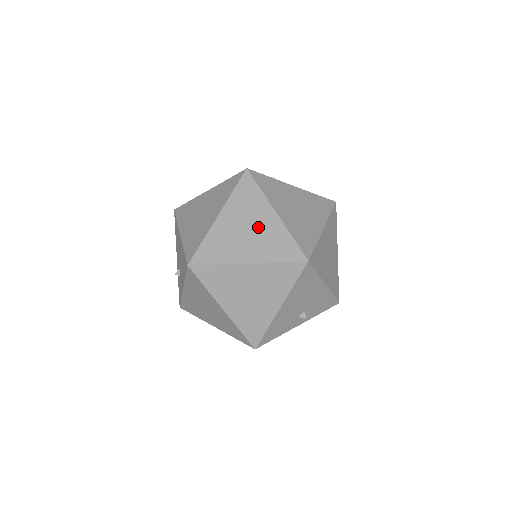
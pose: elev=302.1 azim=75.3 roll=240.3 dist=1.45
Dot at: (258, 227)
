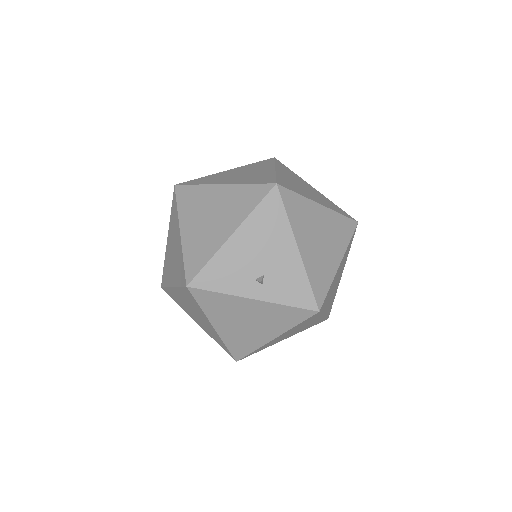
Dot at: (252, 173)
